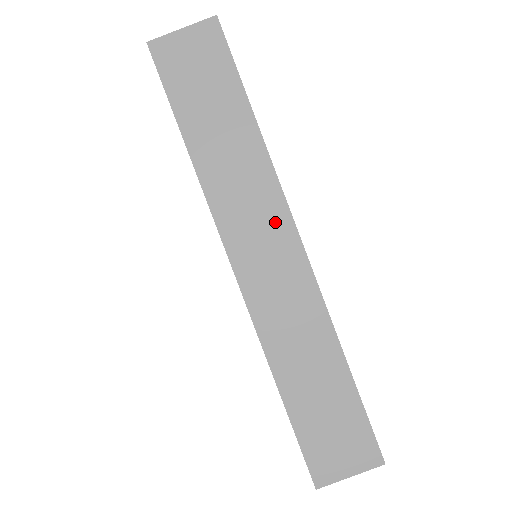
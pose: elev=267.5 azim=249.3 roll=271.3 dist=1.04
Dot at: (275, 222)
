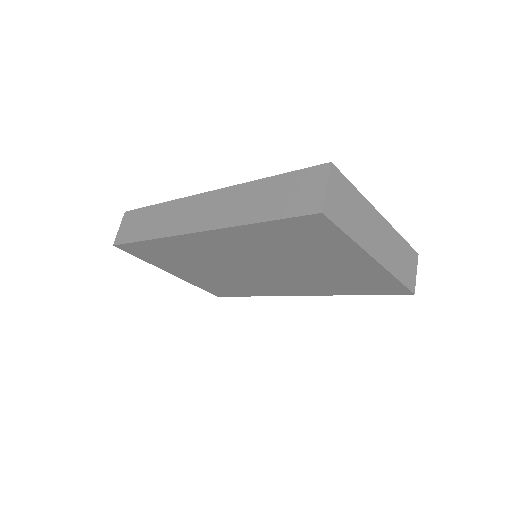
Dot at: (192, 204)
